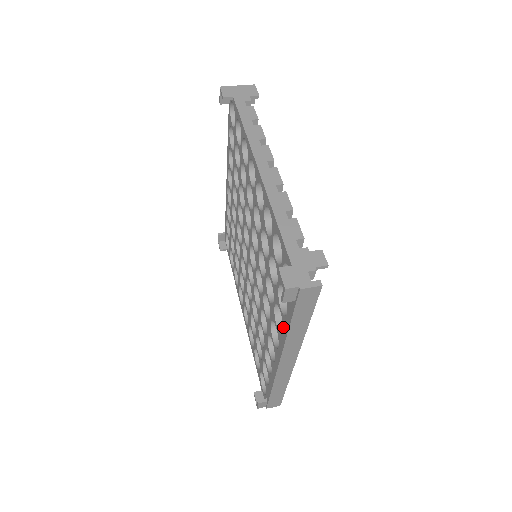
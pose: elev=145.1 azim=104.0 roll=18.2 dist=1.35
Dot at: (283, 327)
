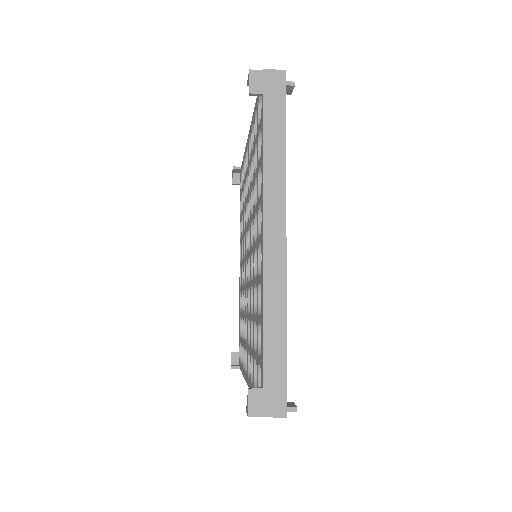
Dot at: (261, 167)
